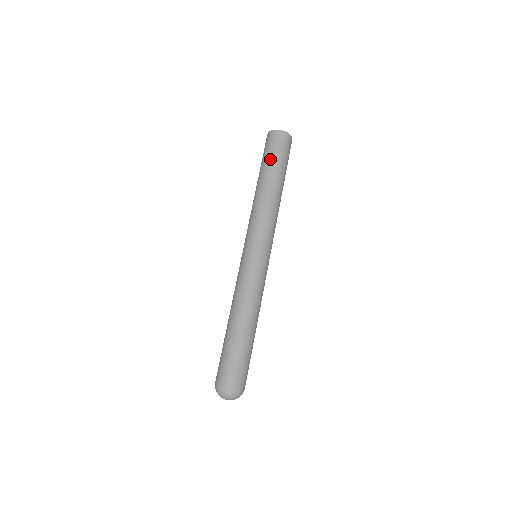
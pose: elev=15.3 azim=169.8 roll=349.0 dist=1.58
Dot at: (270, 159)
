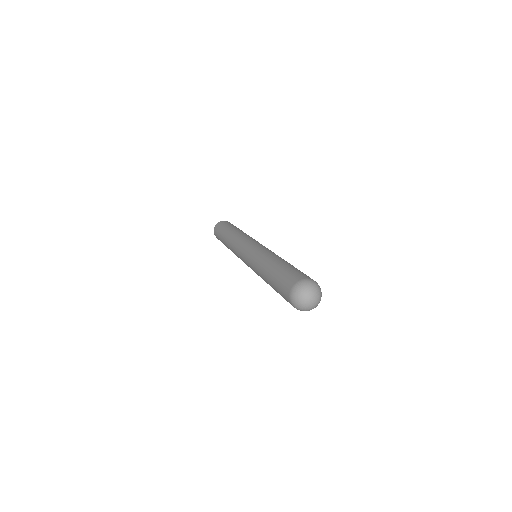
Dot at: (221, 233)
